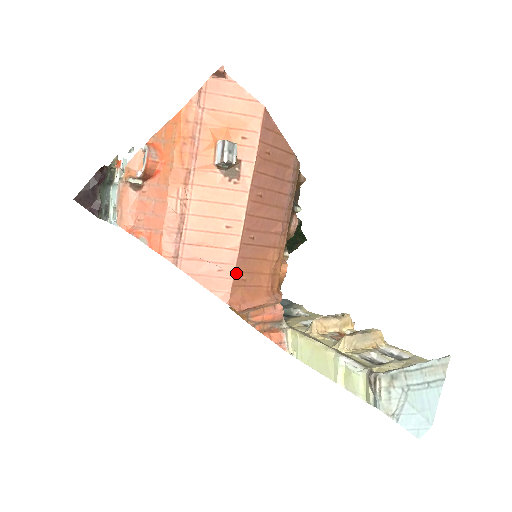
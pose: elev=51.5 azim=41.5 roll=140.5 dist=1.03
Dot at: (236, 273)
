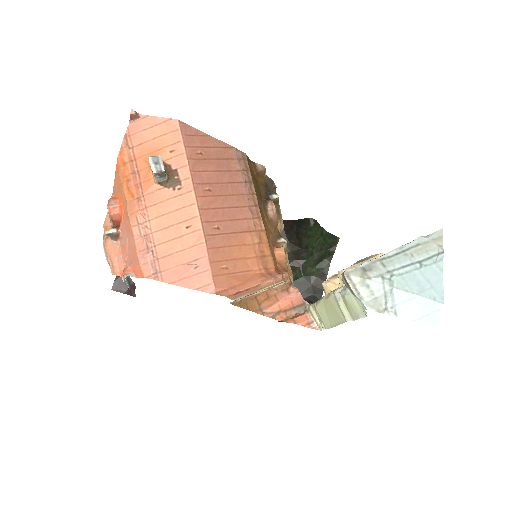
Dot at: (212, 263)
